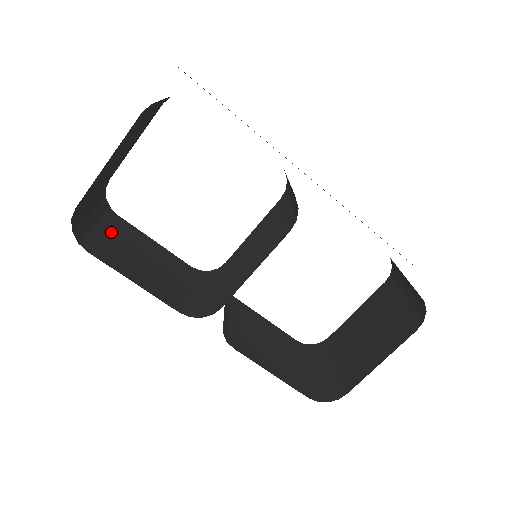
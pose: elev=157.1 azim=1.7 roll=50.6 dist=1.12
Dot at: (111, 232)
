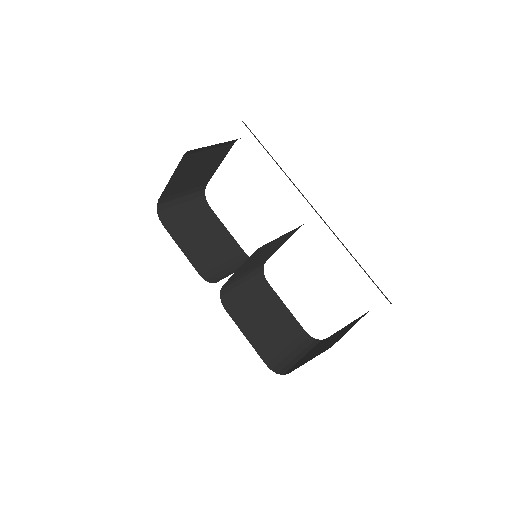
Dot at: (193, 217)
